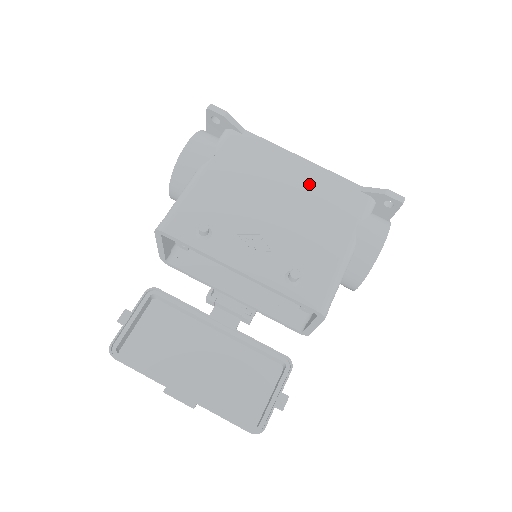
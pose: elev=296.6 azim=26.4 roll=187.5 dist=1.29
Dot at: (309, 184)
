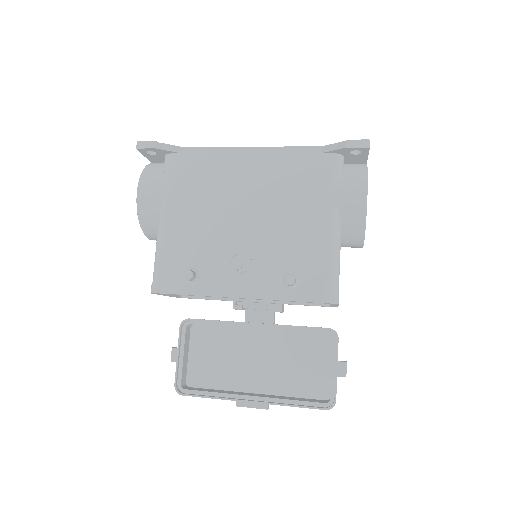
Dot at: (267, 173)
